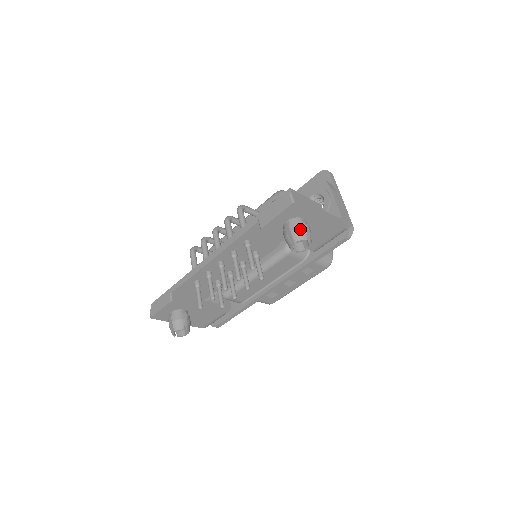
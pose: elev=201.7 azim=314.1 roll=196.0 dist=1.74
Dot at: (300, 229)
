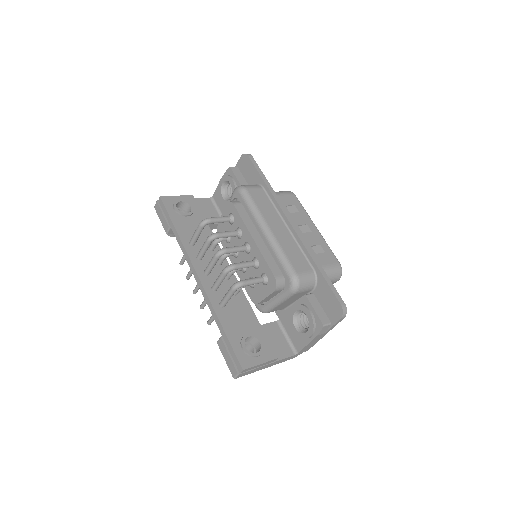
Dot at: occluded
